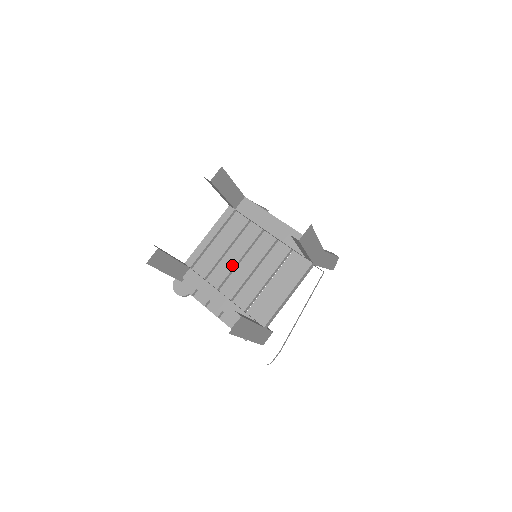
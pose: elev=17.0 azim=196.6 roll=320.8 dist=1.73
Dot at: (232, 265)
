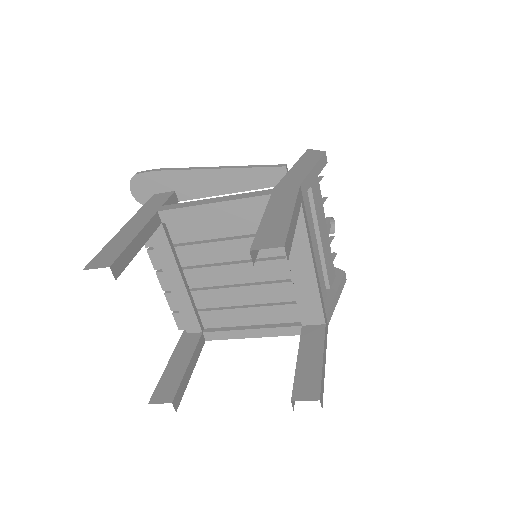
Dot at: (218, 259)
